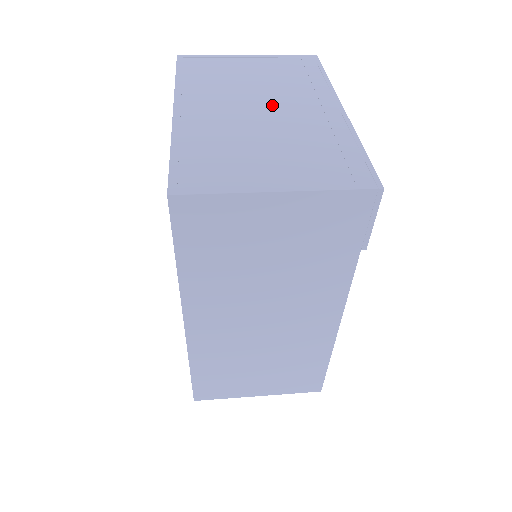
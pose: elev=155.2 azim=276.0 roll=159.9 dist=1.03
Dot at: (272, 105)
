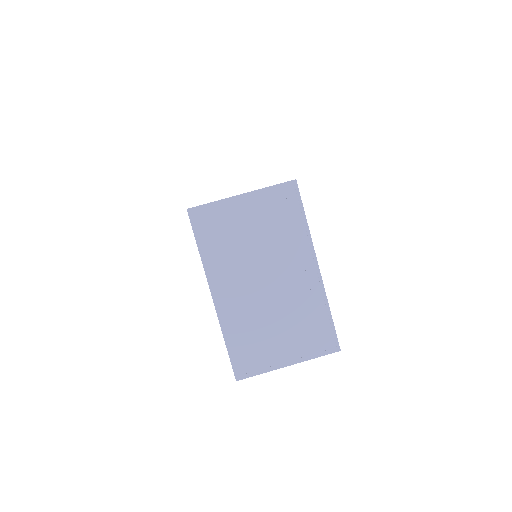
Dot at: (273, 275)
